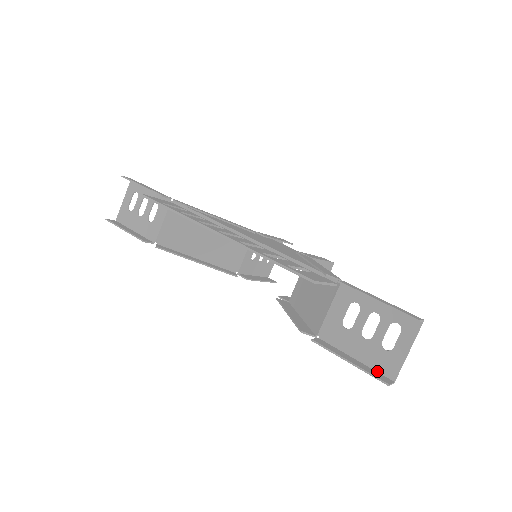
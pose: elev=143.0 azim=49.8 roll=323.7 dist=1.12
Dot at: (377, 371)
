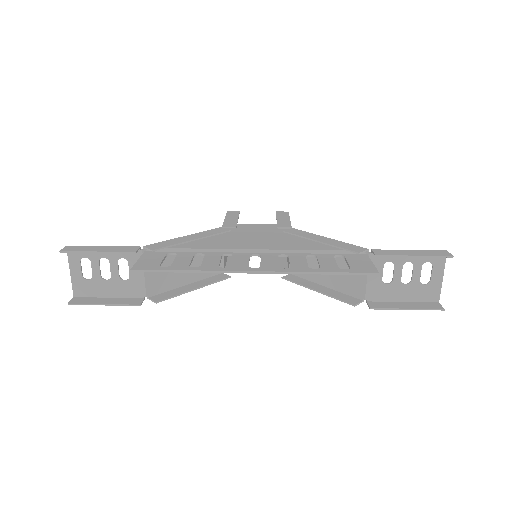
Dot at: (424, 302)
